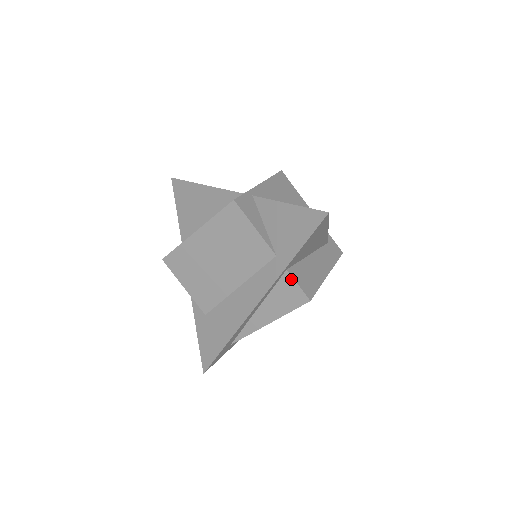
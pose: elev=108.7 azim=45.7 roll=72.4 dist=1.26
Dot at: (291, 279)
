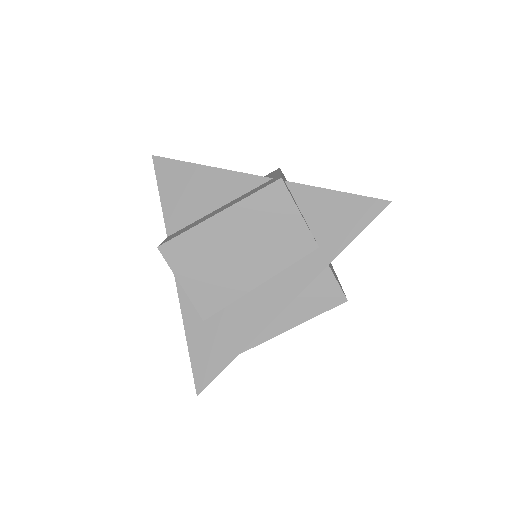
Dot at: (331, 275)
